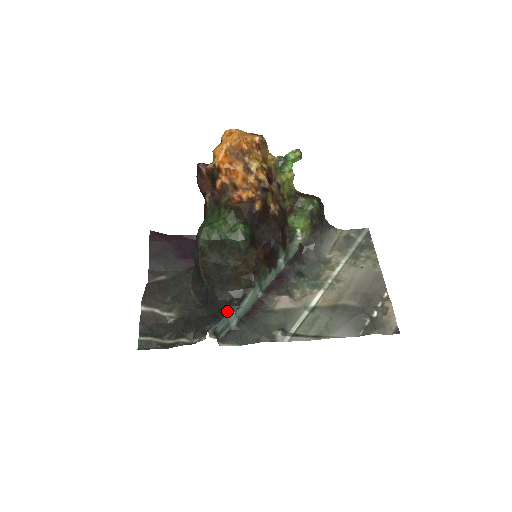
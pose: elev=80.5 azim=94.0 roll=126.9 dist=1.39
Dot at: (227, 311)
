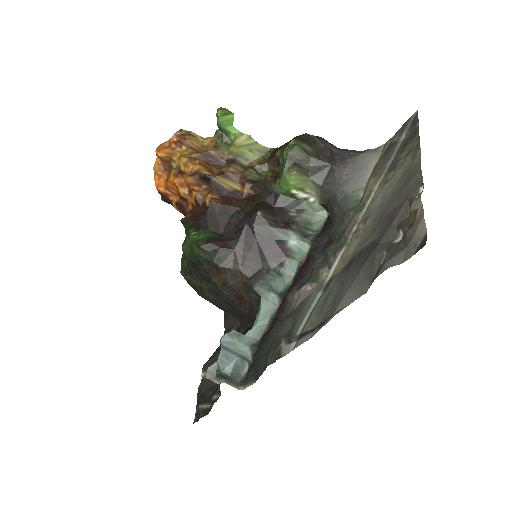
Dot at: (220, 342)
